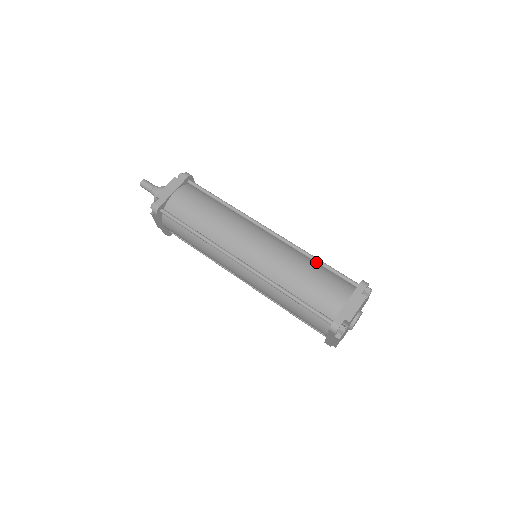
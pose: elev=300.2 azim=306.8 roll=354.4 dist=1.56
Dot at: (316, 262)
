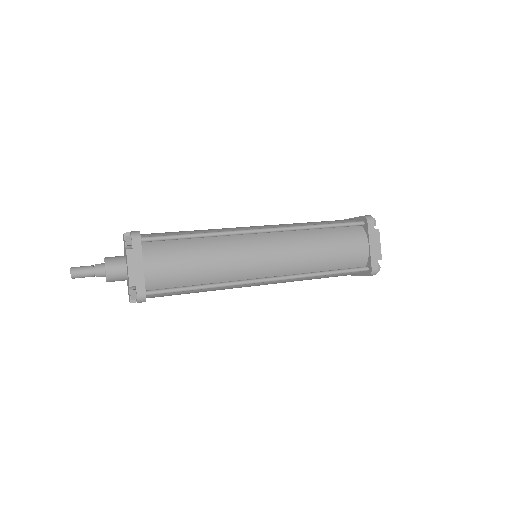
Dot at: occluded
